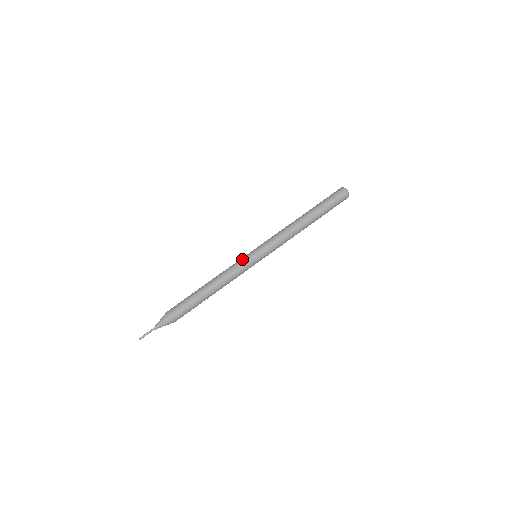
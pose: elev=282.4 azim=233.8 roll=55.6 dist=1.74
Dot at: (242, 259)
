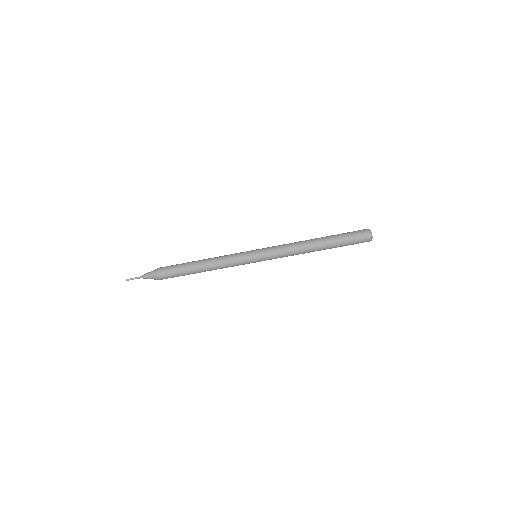
Dot at: (242, 257)
